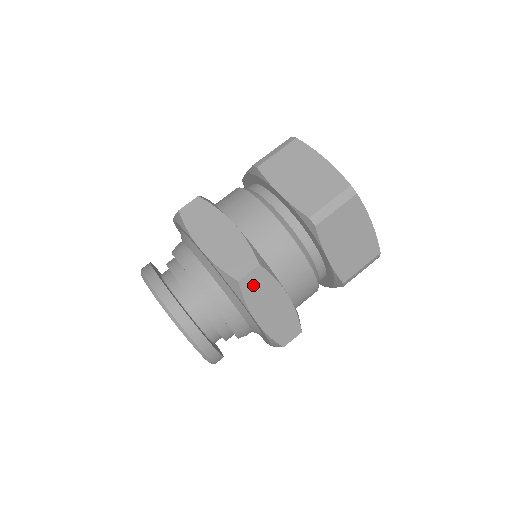
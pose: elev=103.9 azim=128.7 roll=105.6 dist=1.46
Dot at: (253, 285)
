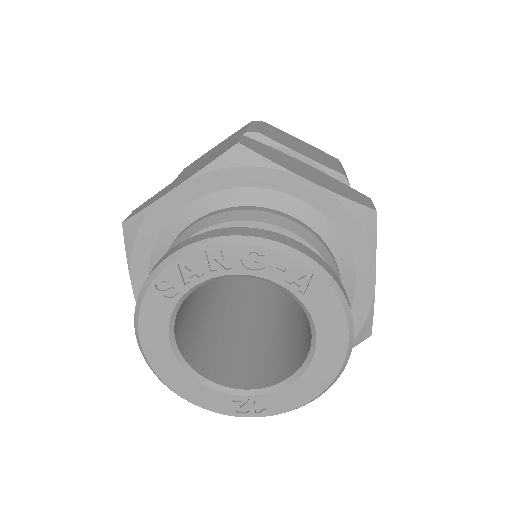
Dot at: (259, 149)
